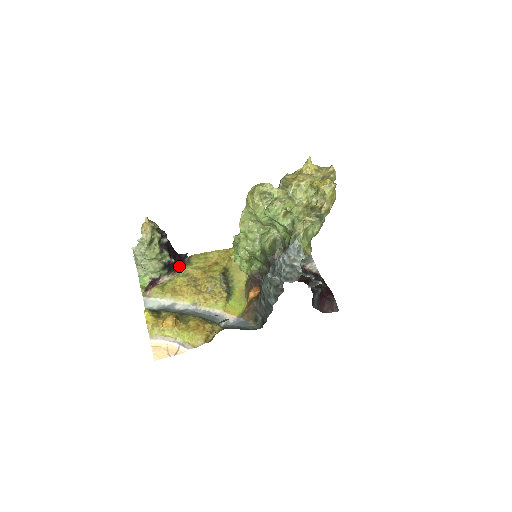
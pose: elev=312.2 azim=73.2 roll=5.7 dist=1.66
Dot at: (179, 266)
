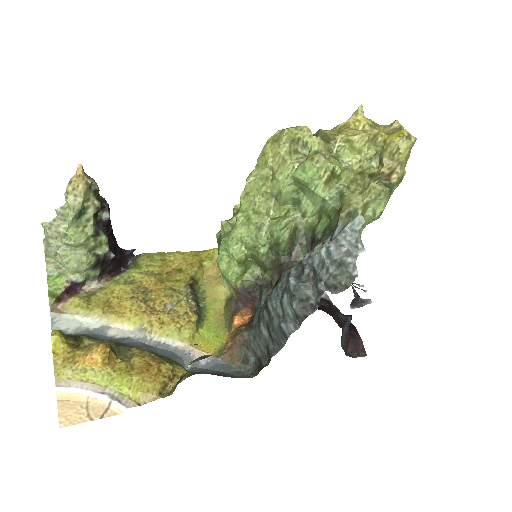
Dot at: (119, 268)
